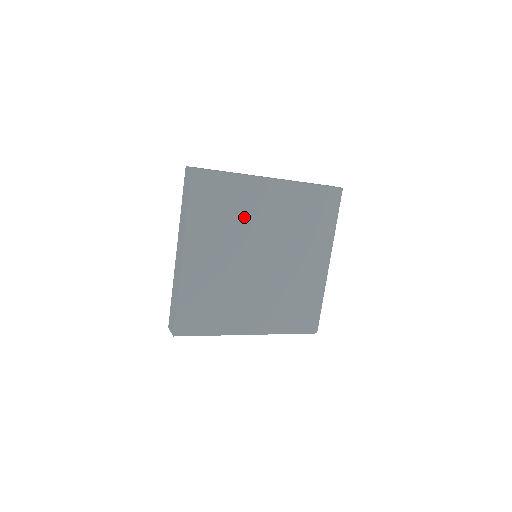
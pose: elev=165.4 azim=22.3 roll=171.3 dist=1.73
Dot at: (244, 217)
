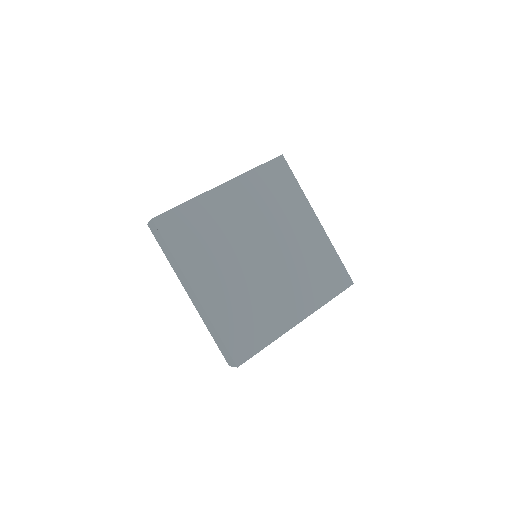
Dot at: (222, 229)
